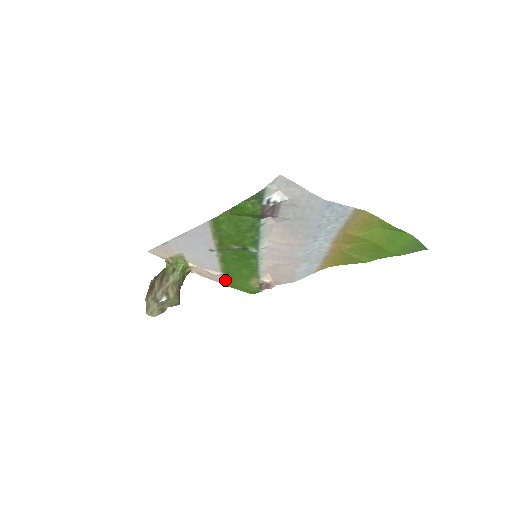
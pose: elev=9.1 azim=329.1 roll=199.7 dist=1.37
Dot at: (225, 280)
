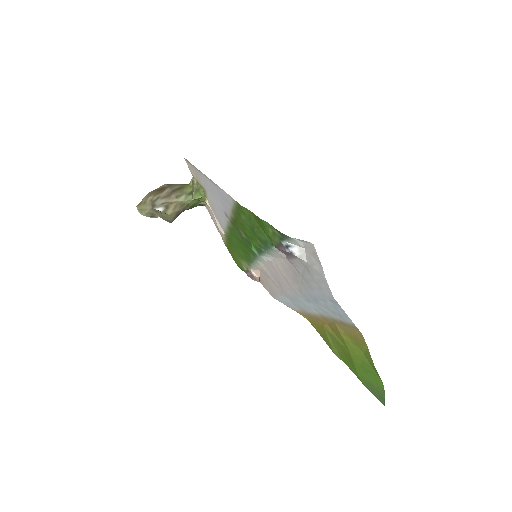
Dot at: (225, 239)
